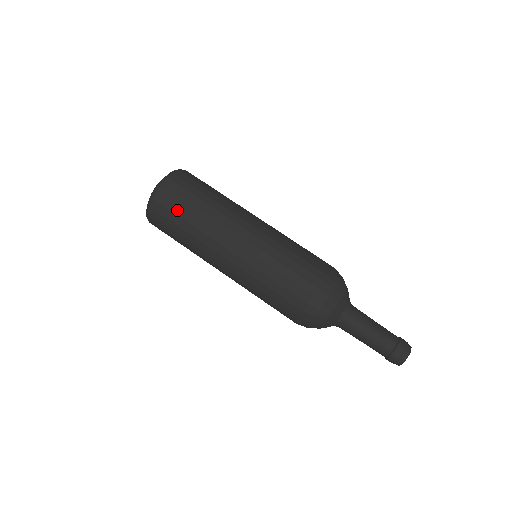
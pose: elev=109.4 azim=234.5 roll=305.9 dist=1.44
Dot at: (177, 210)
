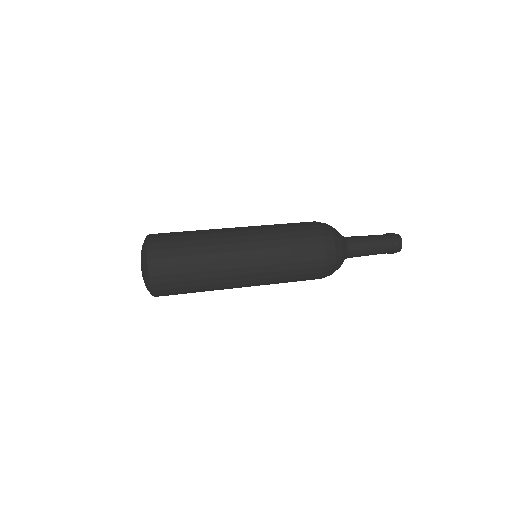
Dot at: (178, 245)
